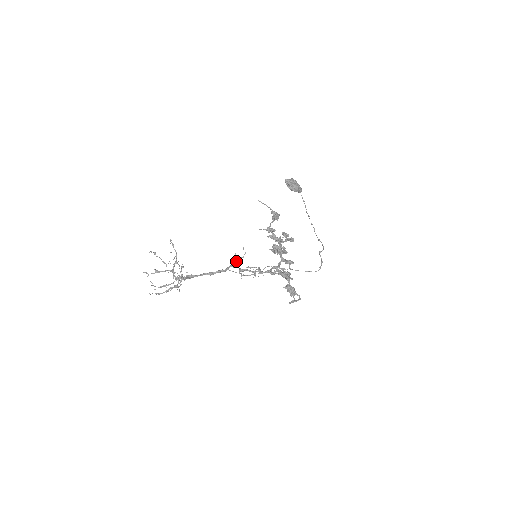
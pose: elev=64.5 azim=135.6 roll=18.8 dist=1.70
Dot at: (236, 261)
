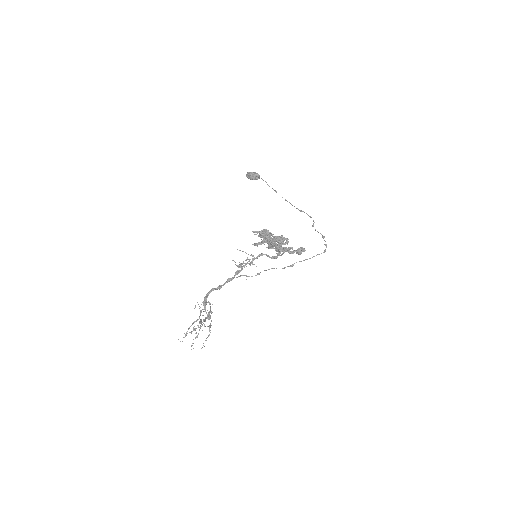
Dot at: occluded
